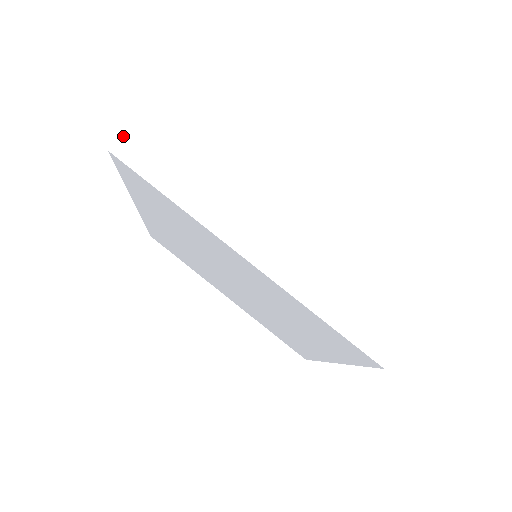
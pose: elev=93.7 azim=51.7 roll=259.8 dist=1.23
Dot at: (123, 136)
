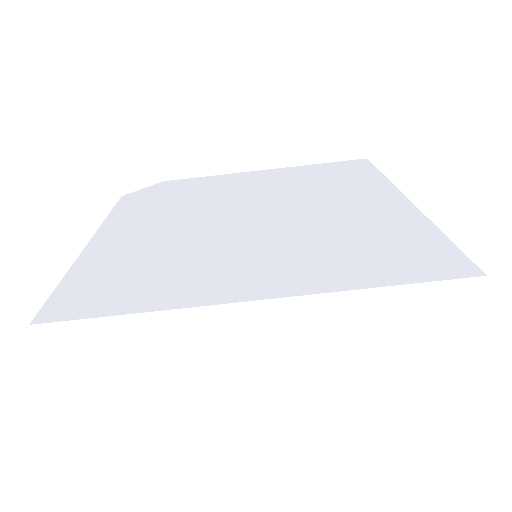
Dot at: (60, 401)
